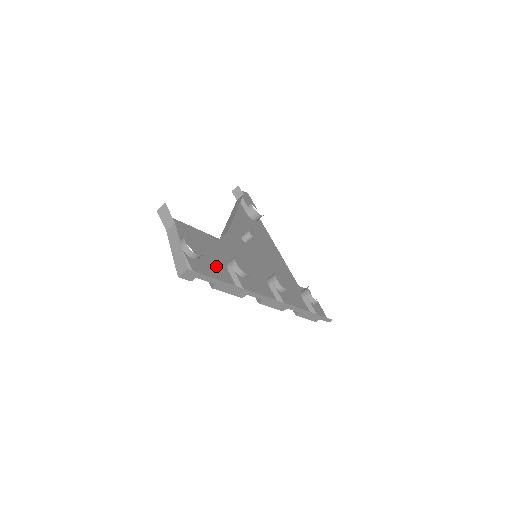
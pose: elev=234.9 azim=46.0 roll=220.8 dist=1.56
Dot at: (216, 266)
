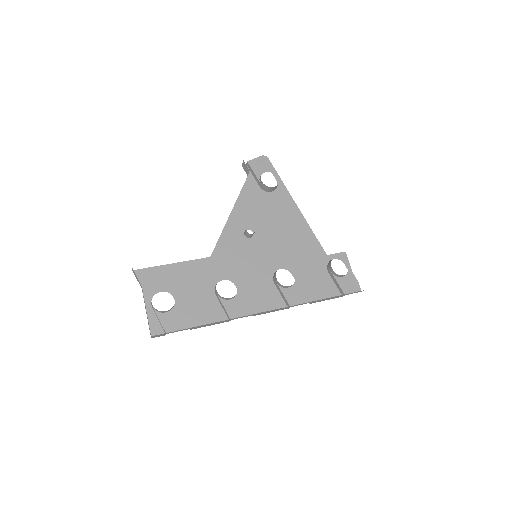
Dot at: (200, 298)
